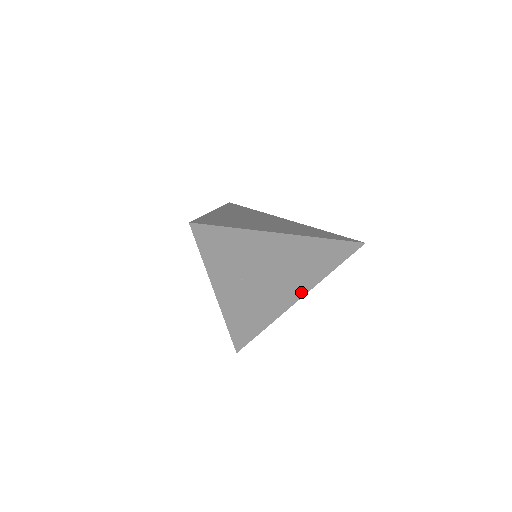
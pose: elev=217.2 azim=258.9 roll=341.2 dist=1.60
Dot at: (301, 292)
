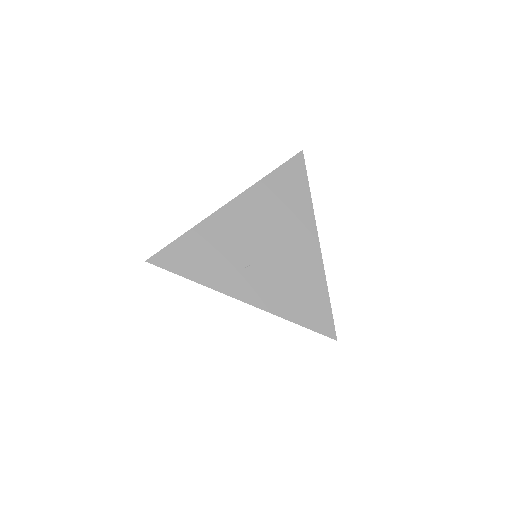
Dot at: (311, 233)
